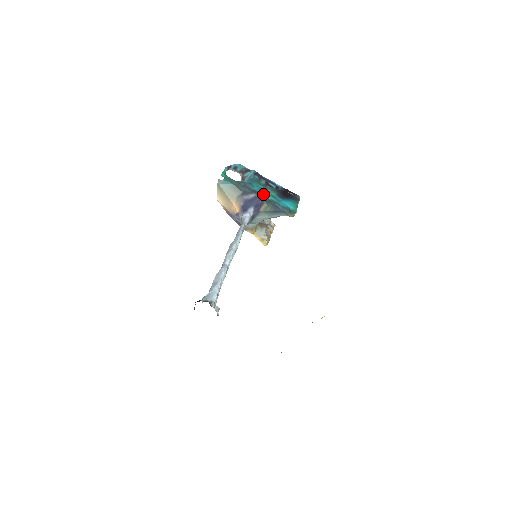
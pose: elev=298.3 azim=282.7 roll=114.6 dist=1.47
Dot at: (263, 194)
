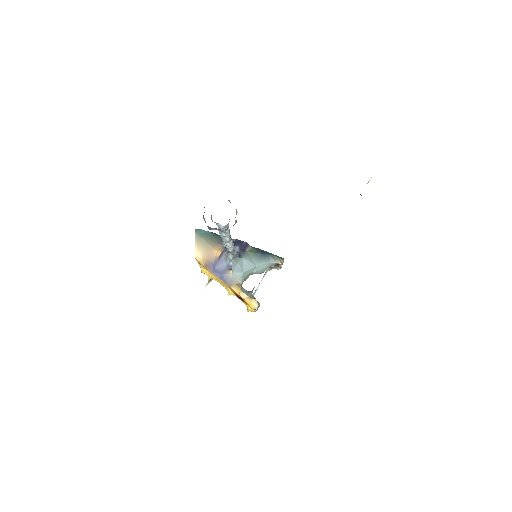
Dot at: occluded
